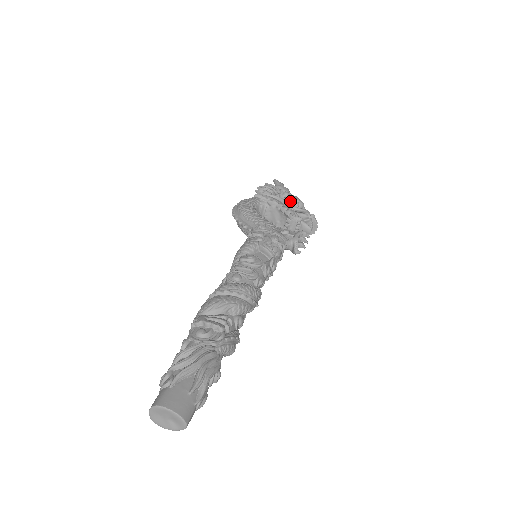
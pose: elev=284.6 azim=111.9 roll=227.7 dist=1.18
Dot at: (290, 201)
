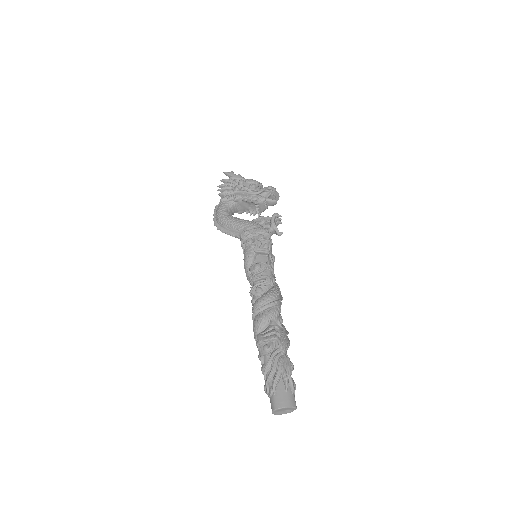
Dot at: (248, 187)
